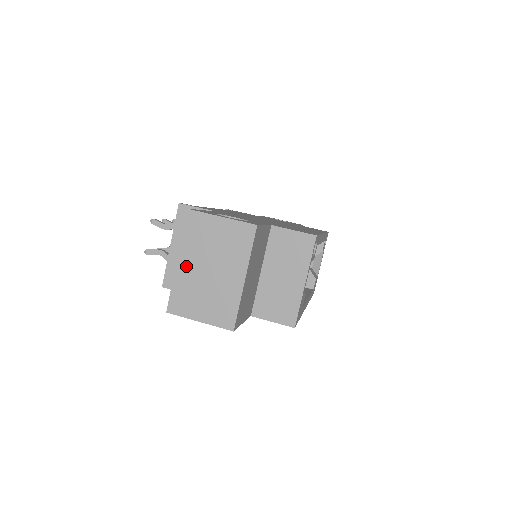
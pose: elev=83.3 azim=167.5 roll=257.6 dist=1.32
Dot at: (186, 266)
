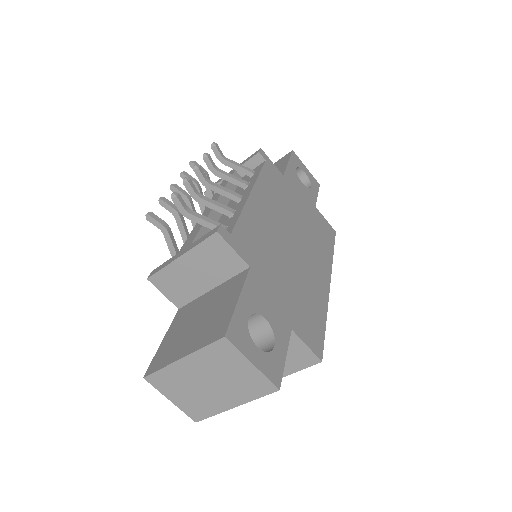
Dot at: (188, 367)
